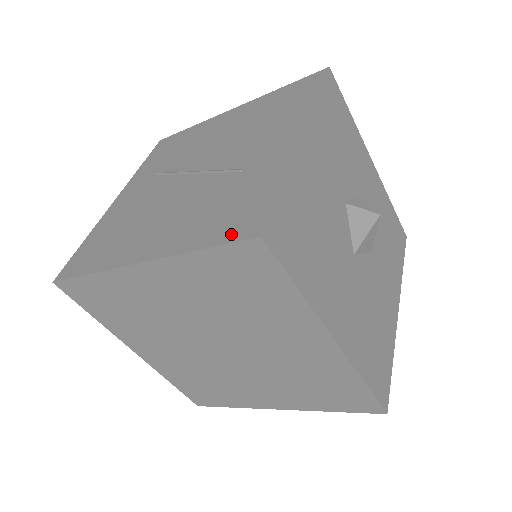
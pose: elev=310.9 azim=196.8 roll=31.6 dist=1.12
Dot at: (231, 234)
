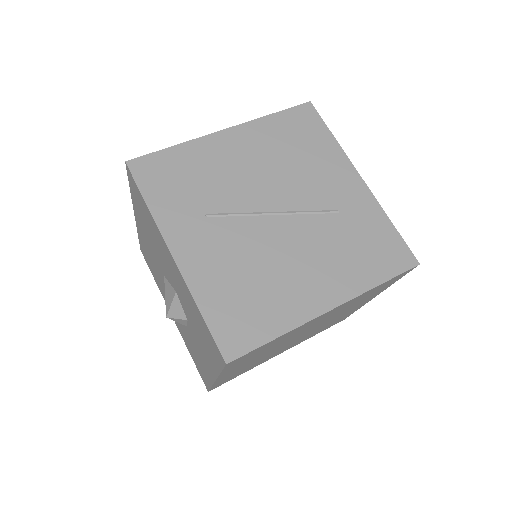
Dot at: (396, 267)
